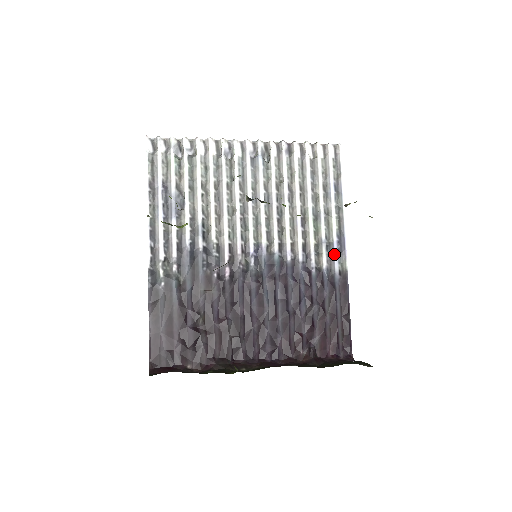
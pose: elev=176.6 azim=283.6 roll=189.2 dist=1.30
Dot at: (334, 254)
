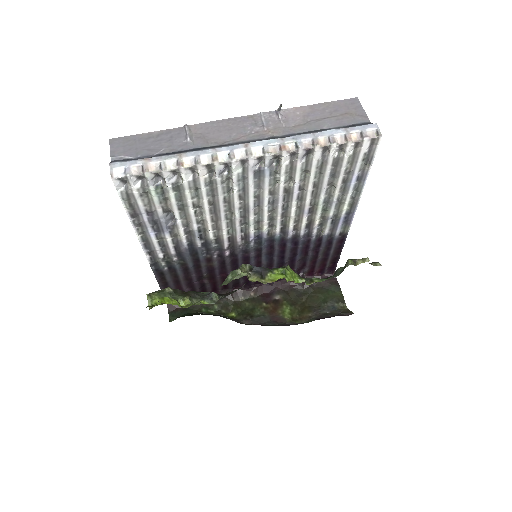
Dot at: (338, 225)
